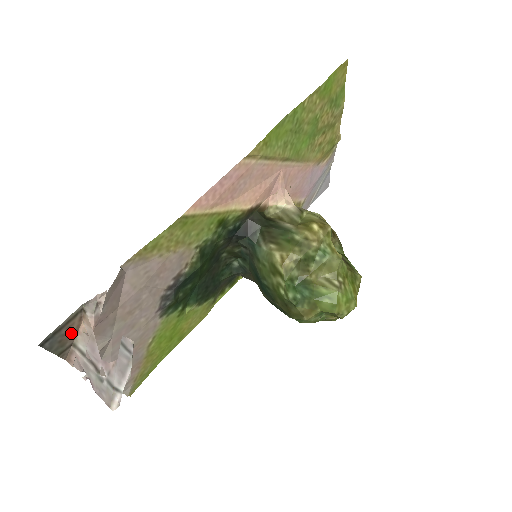
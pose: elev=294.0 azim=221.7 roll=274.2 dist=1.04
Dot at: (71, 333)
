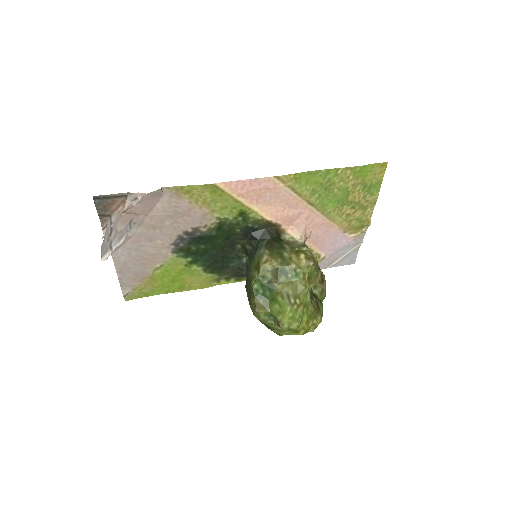
Dot at: (113, 207)
